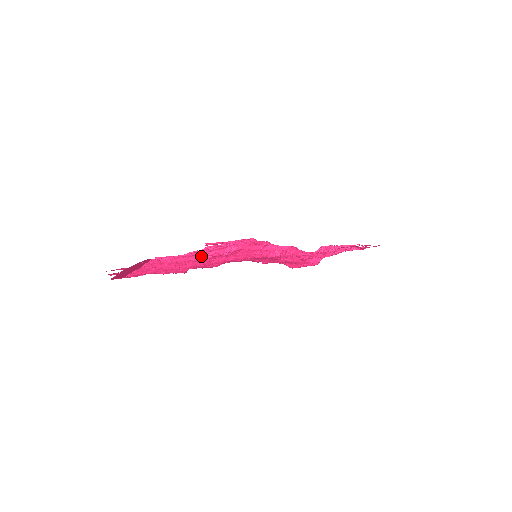
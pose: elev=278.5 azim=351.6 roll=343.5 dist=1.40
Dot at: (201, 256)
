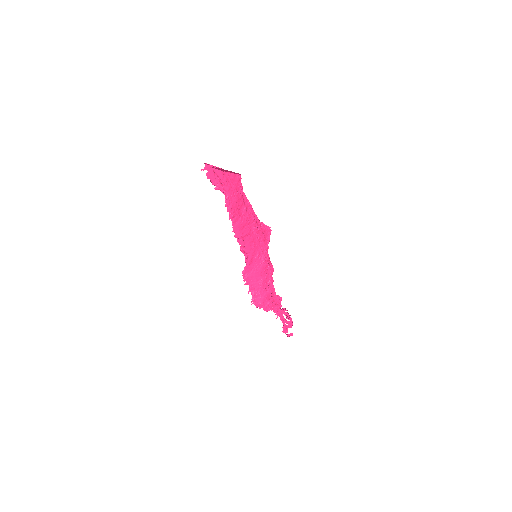
Dot at: (249, 211)
